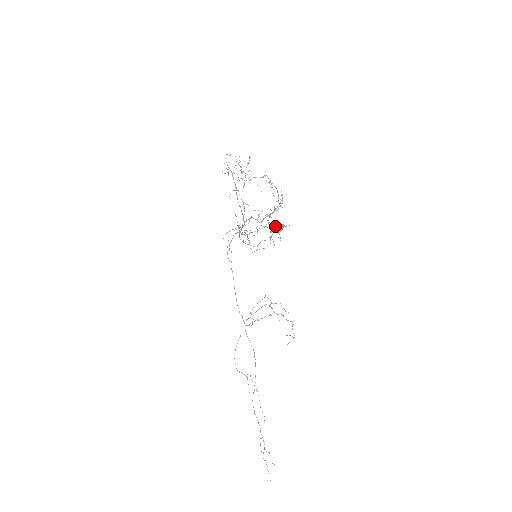
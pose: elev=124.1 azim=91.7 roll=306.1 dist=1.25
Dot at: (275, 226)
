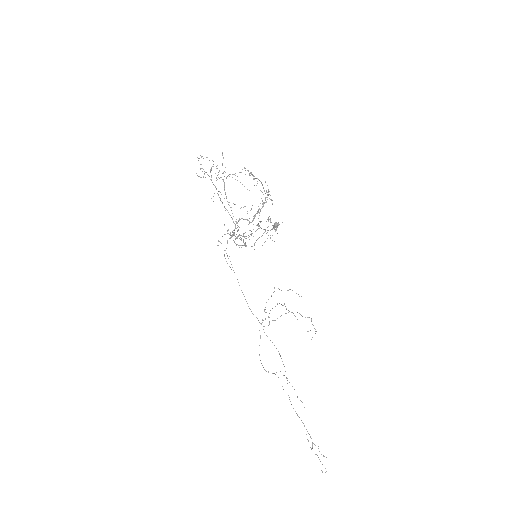
Dot at: (268, 219)
